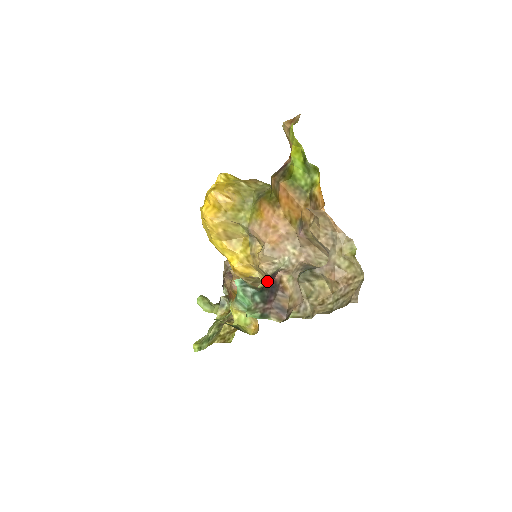
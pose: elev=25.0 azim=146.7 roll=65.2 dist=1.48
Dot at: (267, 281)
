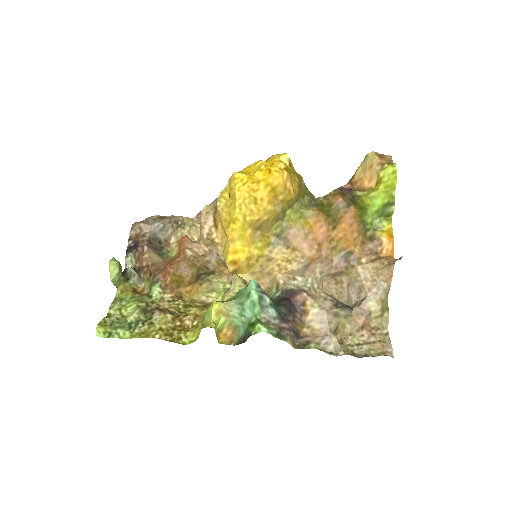
Dot at: occluded
